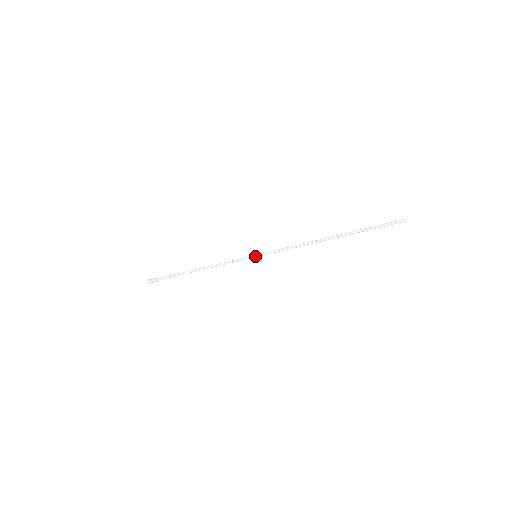
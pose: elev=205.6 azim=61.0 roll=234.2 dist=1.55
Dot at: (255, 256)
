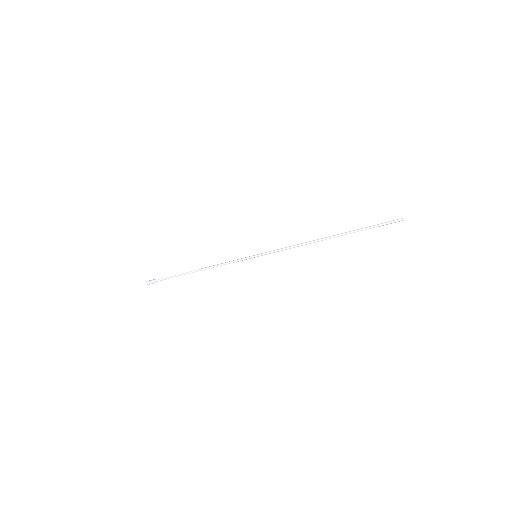
Dot at: (255, 255)
